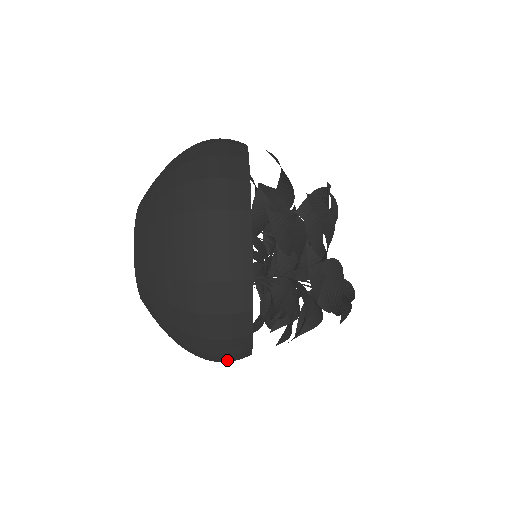
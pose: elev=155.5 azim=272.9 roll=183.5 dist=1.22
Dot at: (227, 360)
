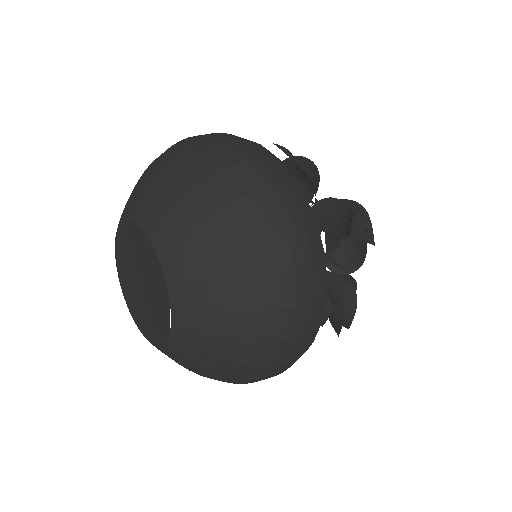
Dot at: (309, 292)
